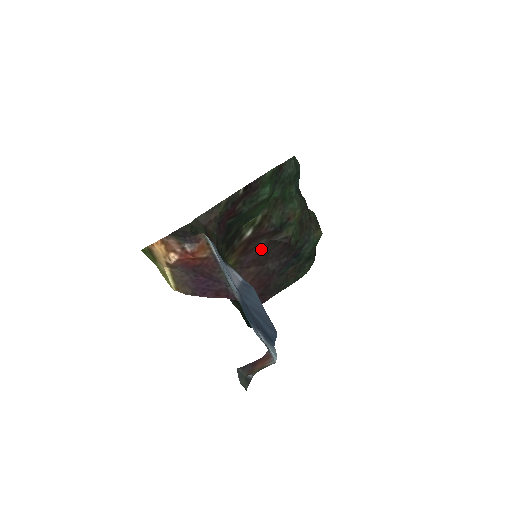
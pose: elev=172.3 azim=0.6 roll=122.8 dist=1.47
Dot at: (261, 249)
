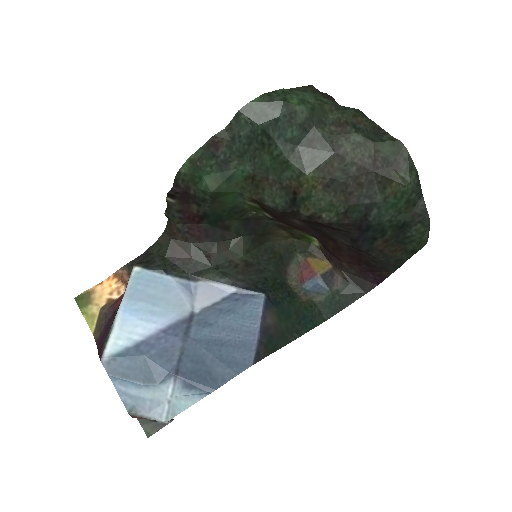
Dot at: (309, 226)
